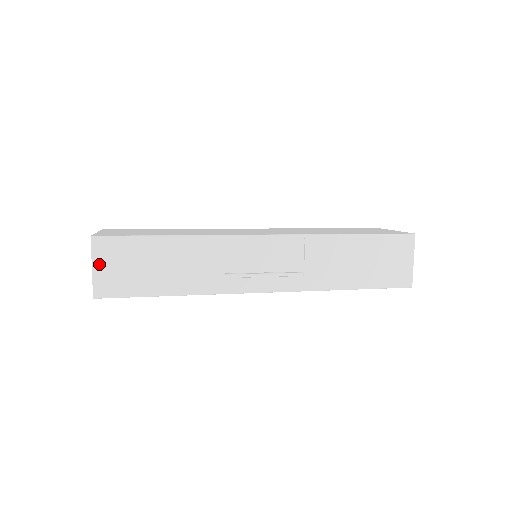
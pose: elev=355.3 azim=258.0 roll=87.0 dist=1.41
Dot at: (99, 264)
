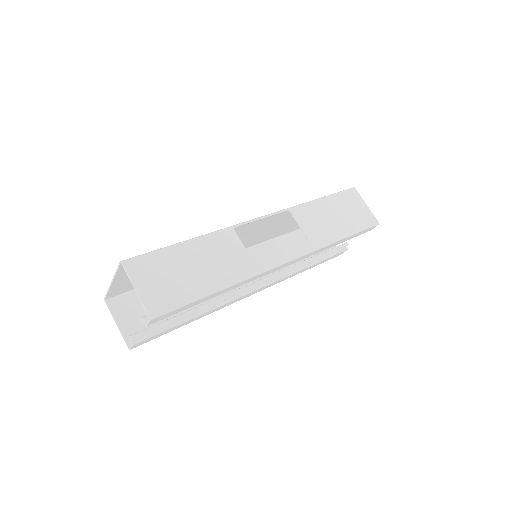
Dot at: (140, 284)
